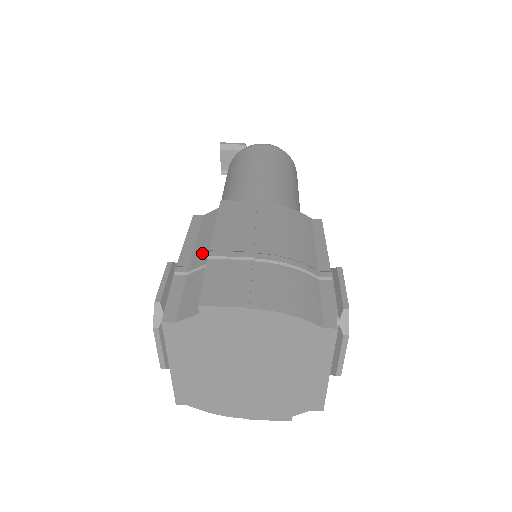
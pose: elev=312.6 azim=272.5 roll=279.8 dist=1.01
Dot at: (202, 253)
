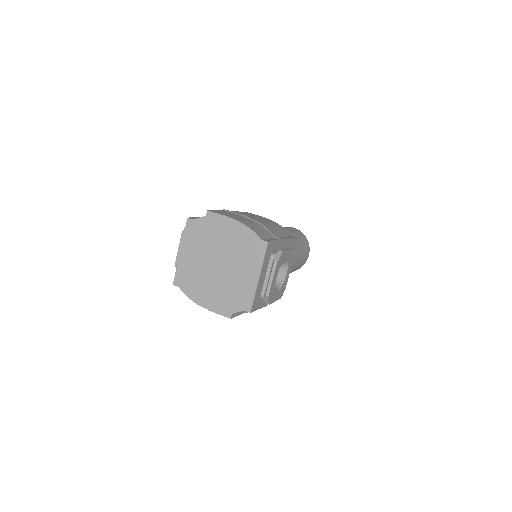
Dot at: occluded
